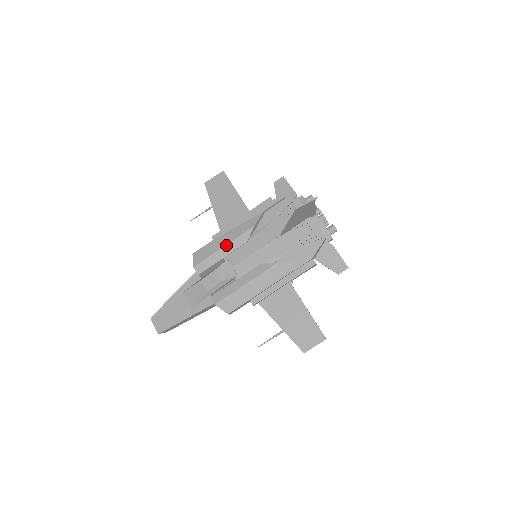
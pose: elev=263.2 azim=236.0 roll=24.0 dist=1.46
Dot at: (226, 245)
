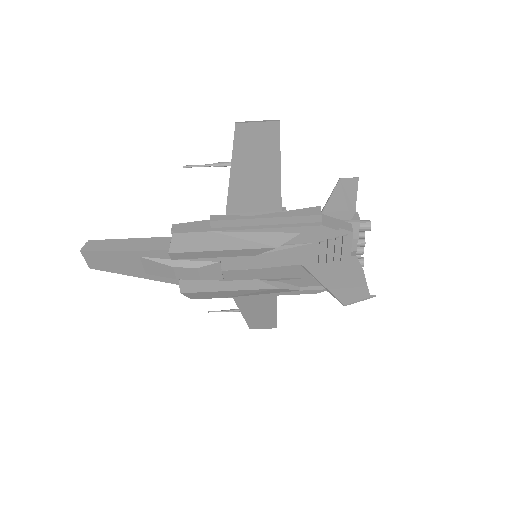
Dot at: (227, 250)
